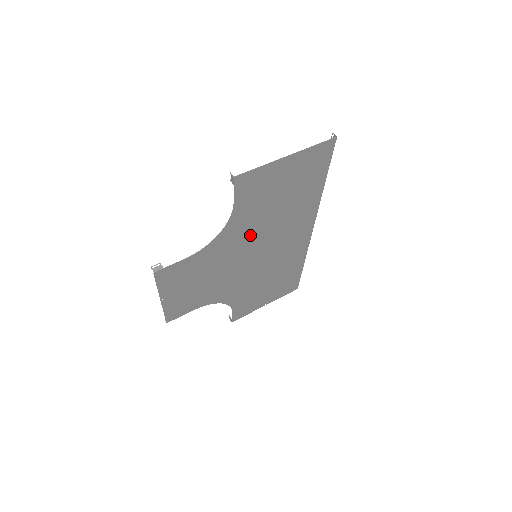
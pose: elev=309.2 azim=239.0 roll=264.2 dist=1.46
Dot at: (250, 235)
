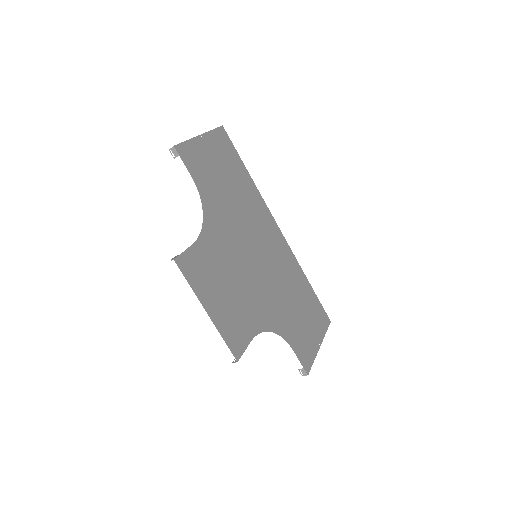
Dot at: (231, 224)
